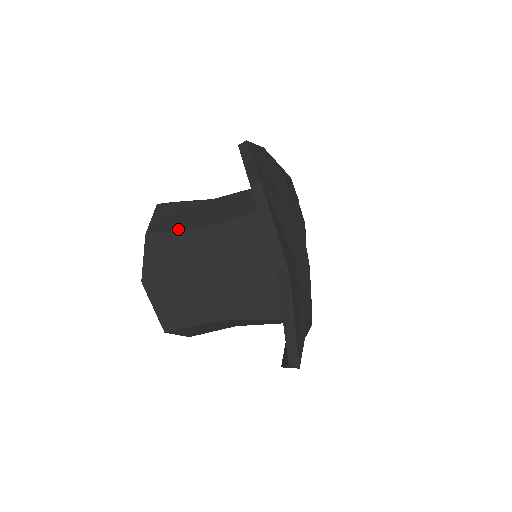
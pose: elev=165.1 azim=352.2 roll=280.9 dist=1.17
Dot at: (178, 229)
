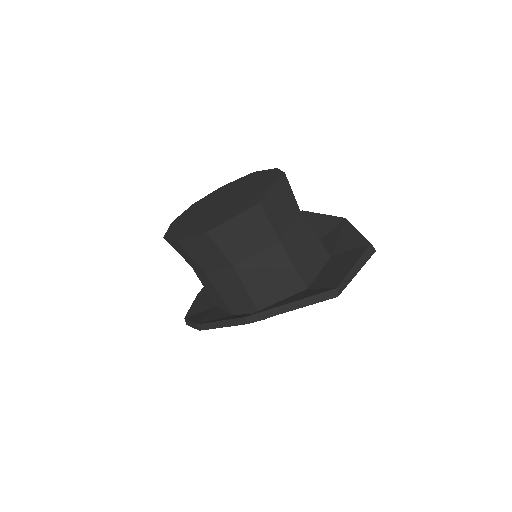
Dot at: occluded
